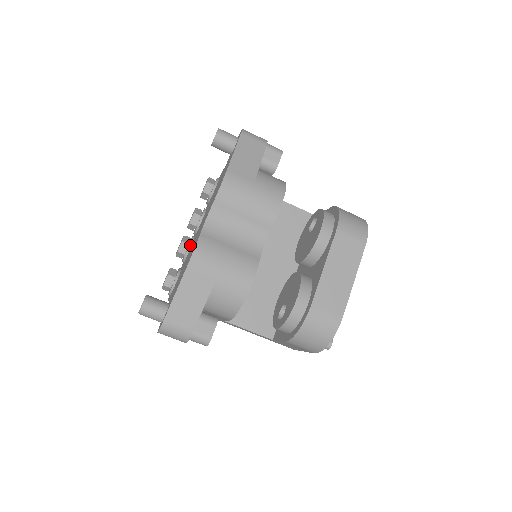
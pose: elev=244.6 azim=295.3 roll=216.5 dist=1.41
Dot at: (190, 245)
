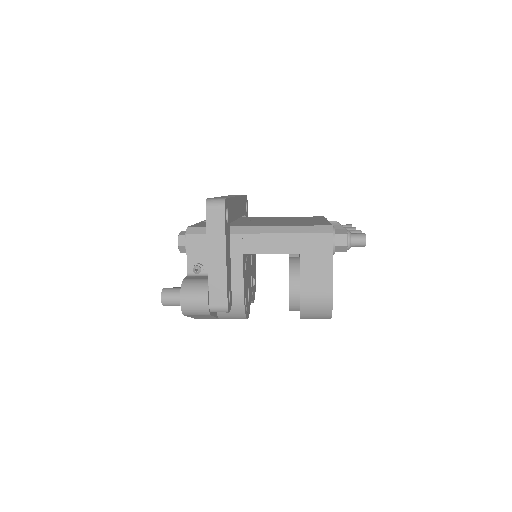
Dot at: occluded
